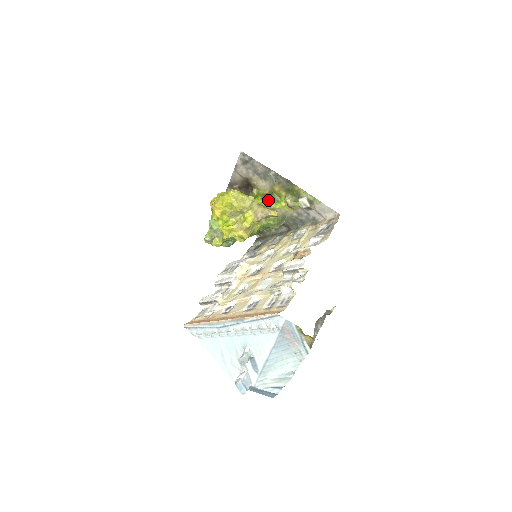
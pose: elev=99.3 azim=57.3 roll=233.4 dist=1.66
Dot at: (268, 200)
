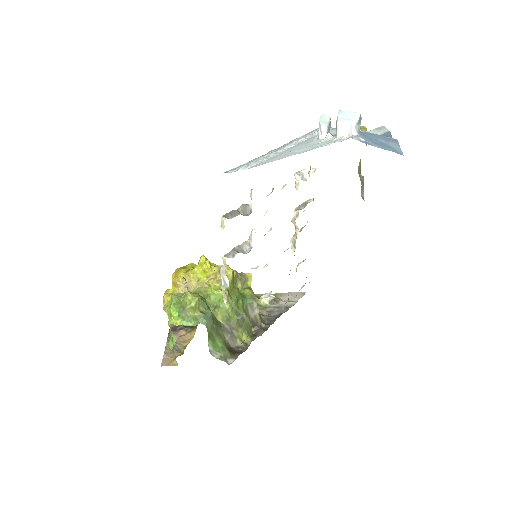
Dot at: occluded
